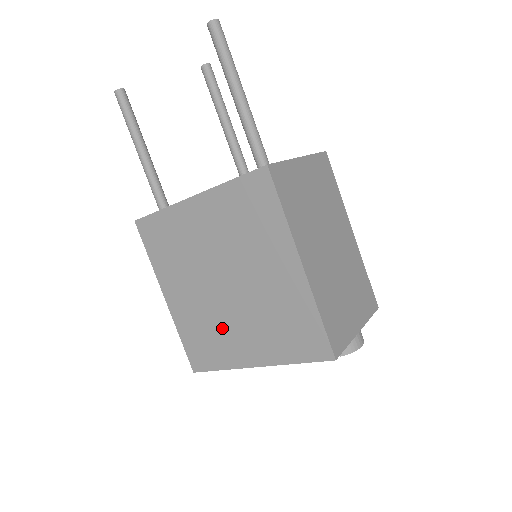
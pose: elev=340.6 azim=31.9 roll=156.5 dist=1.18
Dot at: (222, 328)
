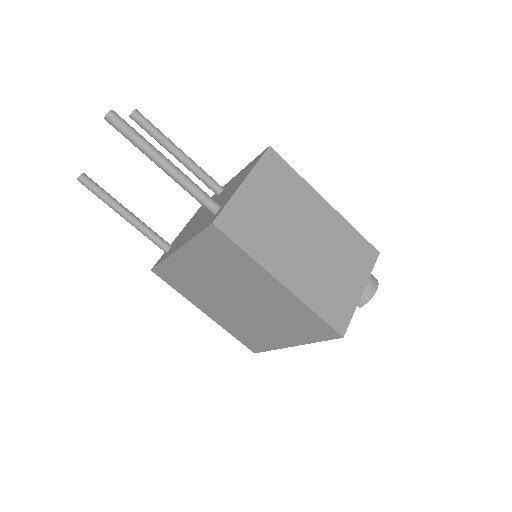
Dot at: (254, 327)
